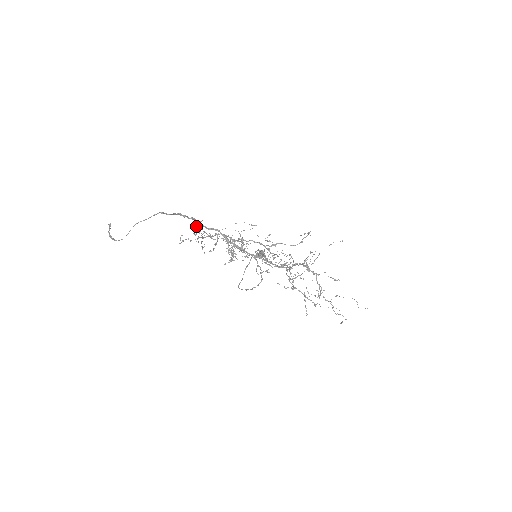
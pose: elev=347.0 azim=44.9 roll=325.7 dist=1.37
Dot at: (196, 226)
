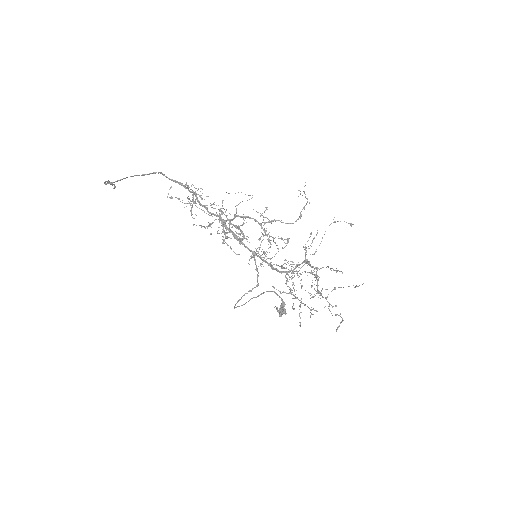
Dot at: (193, 195)
